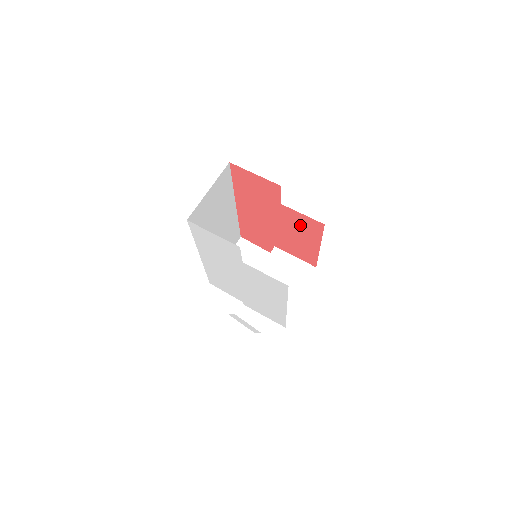
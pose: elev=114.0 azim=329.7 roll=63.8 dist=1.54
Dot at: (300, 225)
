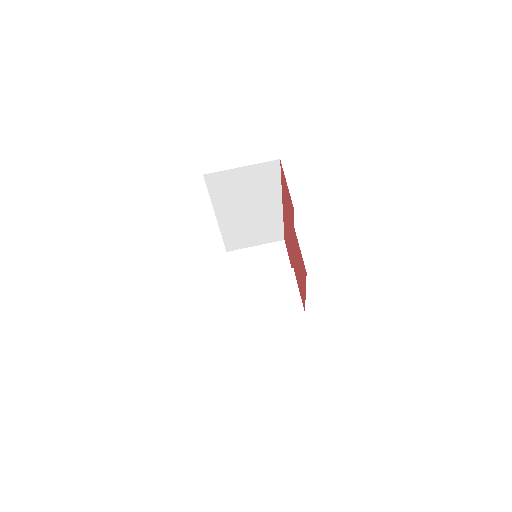
Dot at: (300, 260)
